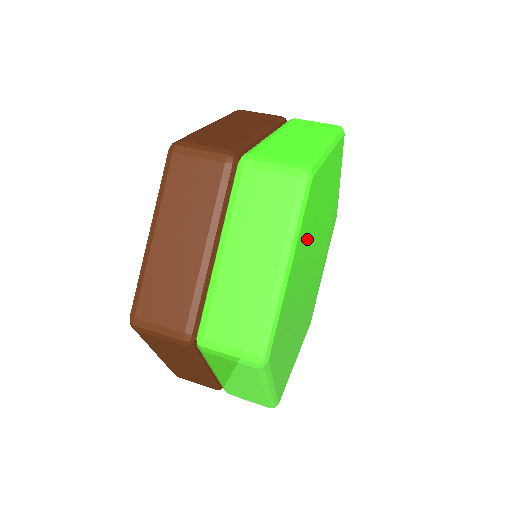
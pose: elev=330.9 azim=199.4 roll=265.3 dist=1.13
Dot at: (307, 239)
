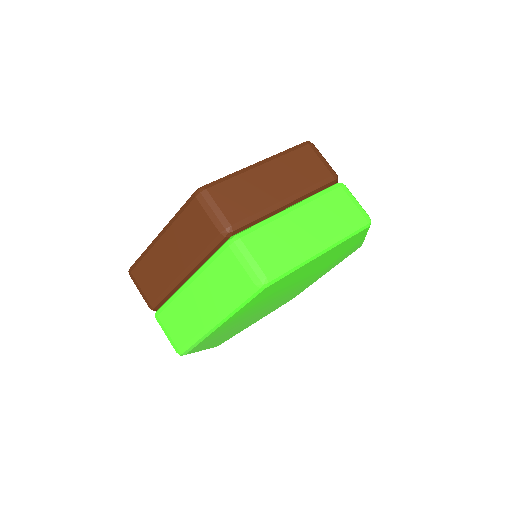
Dot at: (263, 299)
